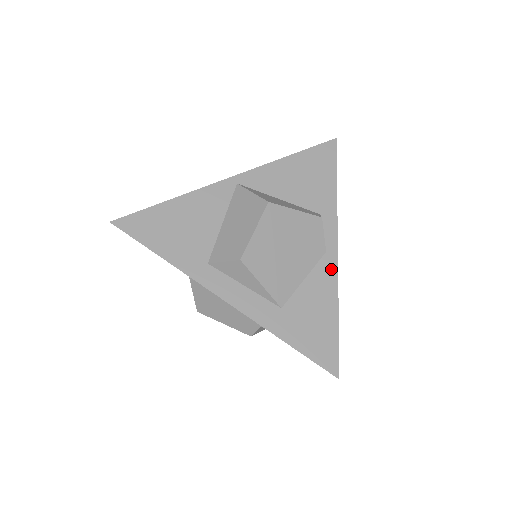
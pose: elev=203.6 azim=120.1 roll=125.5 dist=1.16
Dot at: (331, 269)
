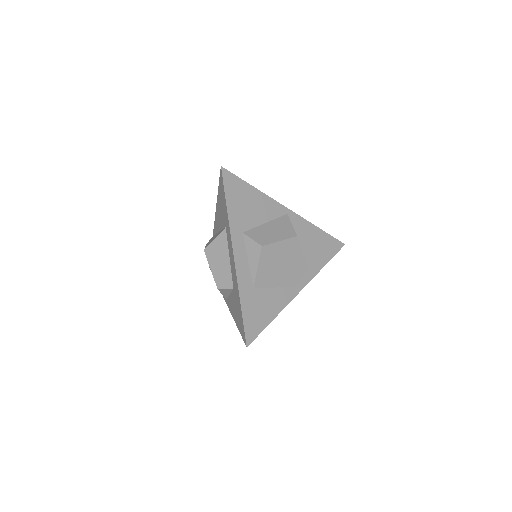
Dot at: (289, 297)
